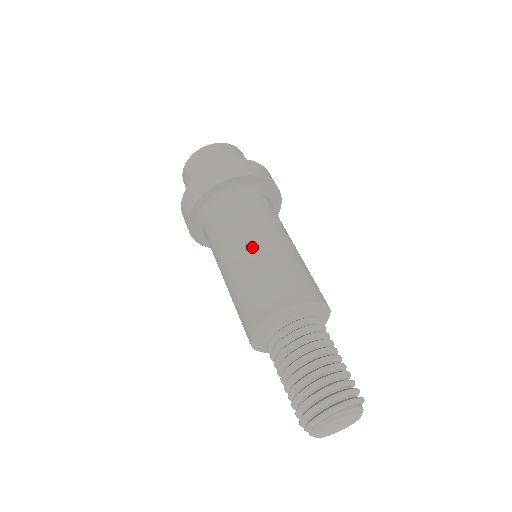
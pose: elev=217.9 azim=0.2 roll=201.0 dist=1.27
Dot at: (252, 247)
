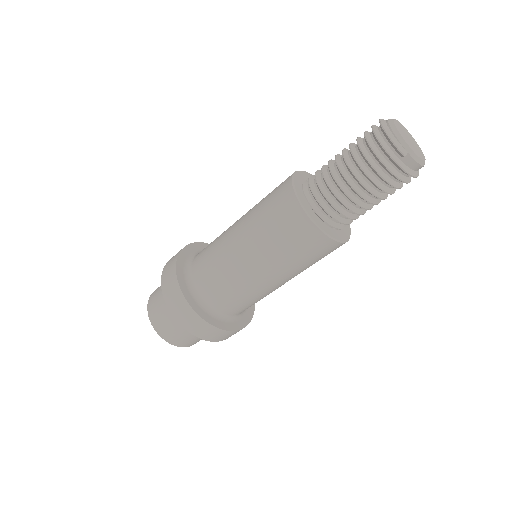
Dot at: (237, 229)
